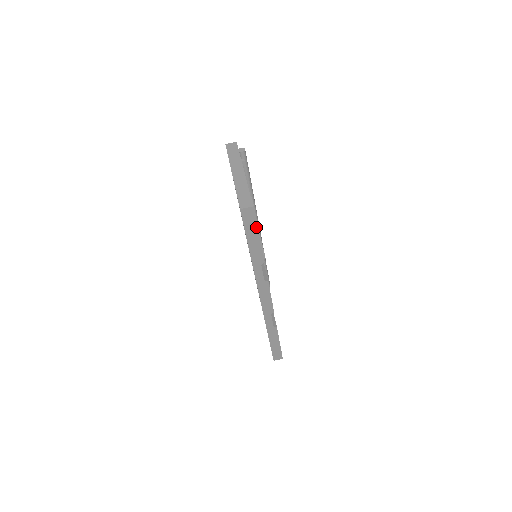
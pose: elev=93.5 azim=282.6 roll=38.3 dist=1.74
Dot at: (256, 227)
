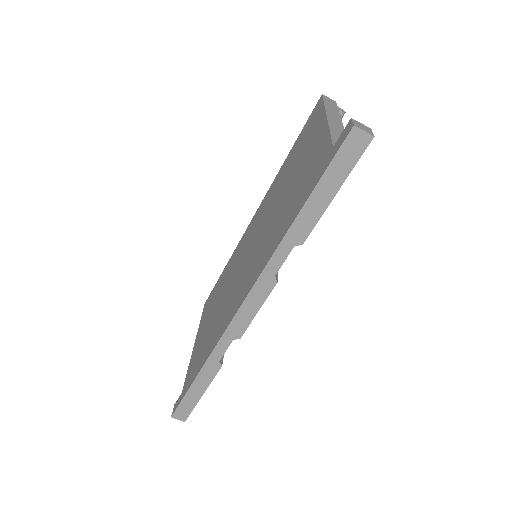
Dot at: (344, 176)
